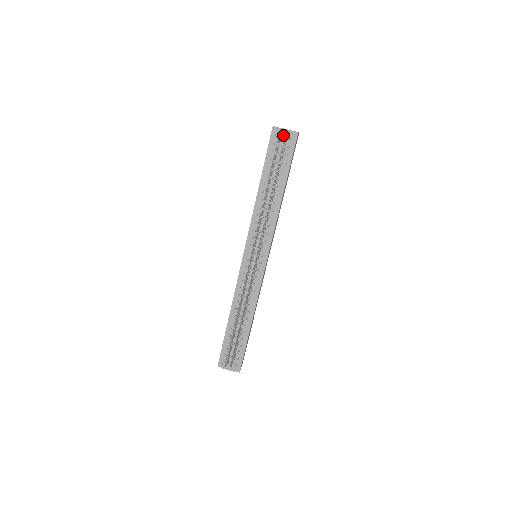
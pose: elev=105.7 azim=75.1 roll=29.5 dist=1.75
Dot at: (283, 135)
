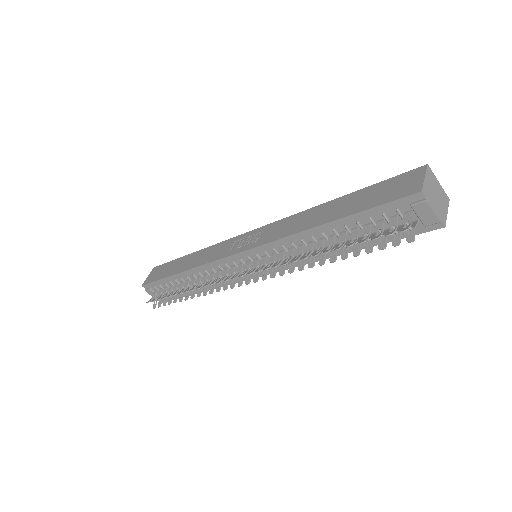
Dot at: (421, 214)
